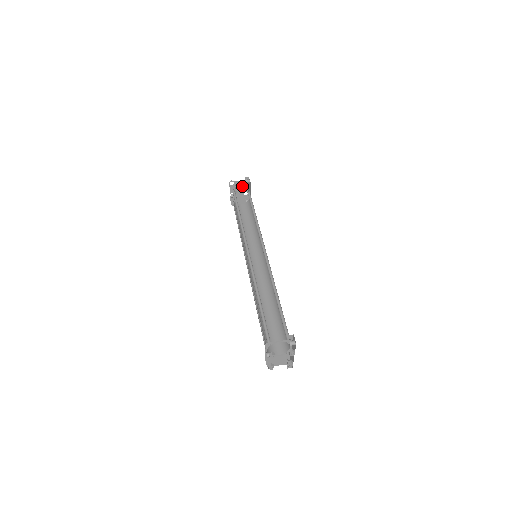
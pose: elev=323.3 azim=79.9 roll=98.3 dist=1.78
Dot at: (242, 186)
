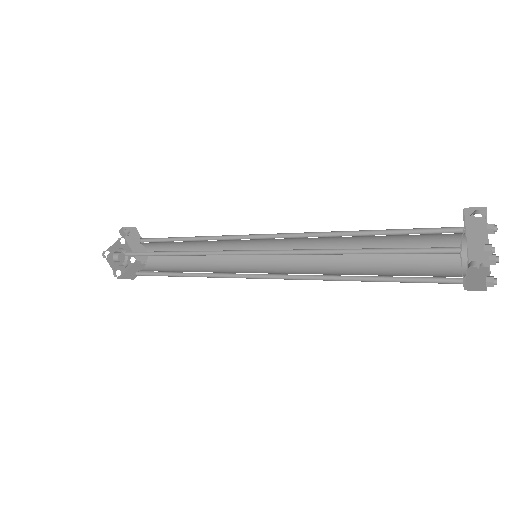
Dot at: occluded
